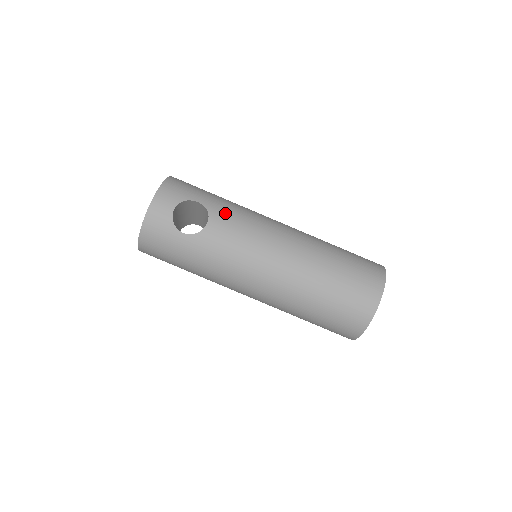
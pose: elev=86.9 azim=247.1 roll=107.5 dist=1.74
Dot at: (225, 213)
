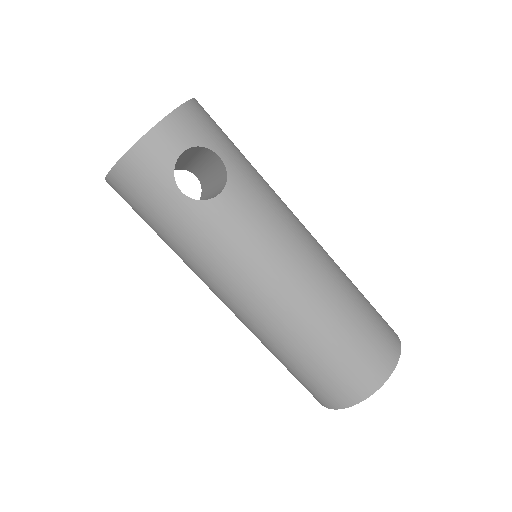
Dot at: (249, 189)
